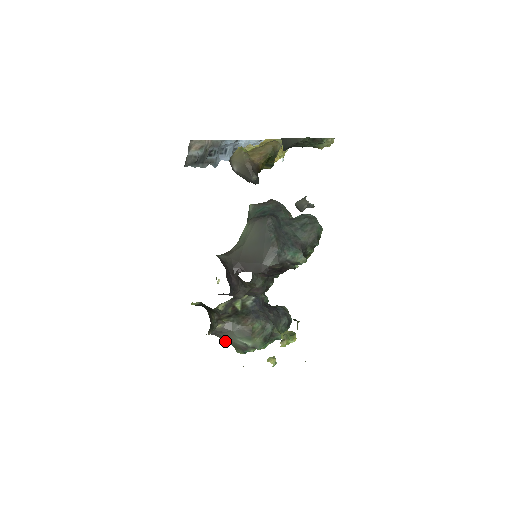
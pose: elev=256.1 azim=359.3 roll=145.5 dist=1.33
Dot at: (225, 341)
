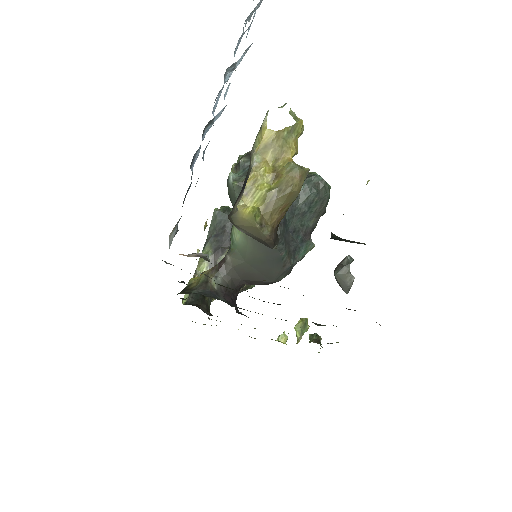
Dot at: occluded
